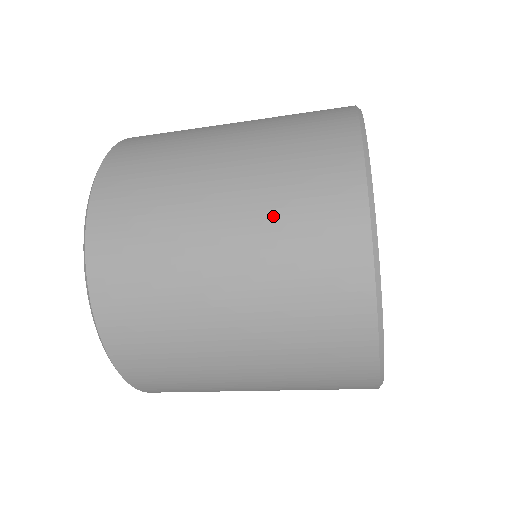
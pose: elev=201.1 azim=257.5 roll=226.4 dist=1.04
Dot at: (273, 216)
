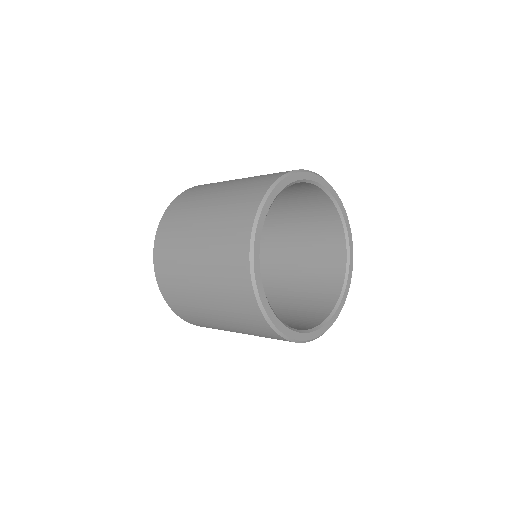
Dot at: (216, 236)
